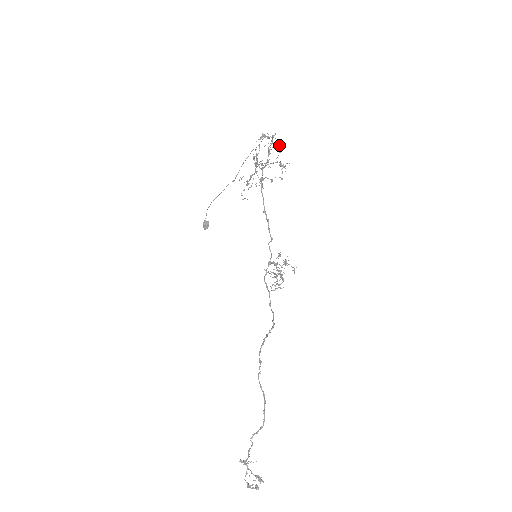
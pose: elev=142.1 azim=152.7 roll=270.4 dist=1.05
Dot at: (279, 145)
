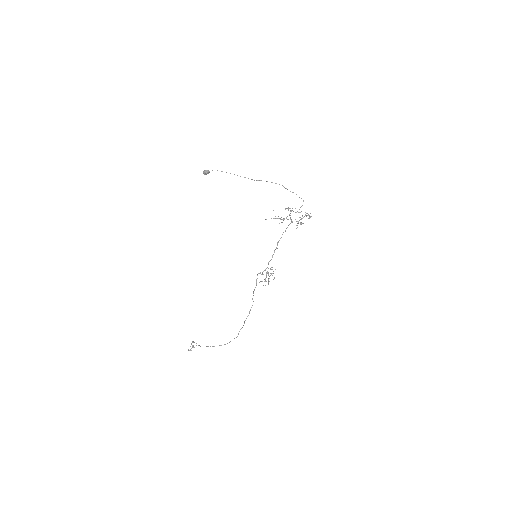
Dot at: occluded
